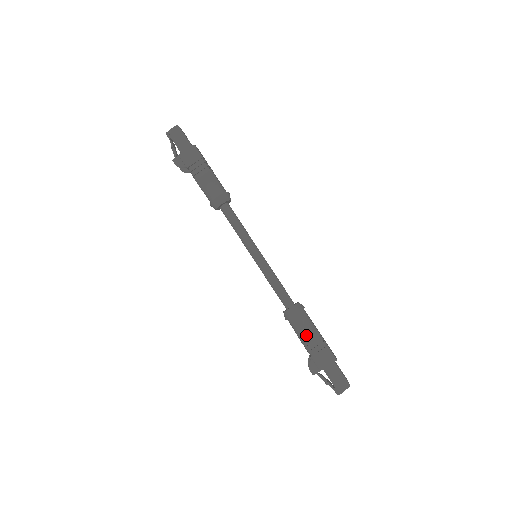
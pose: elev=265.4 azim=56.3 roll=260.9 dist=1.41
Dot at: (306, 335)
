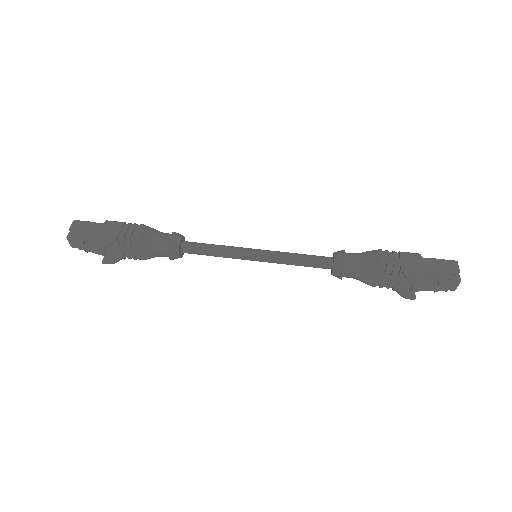
Dot at: (374, 260)
